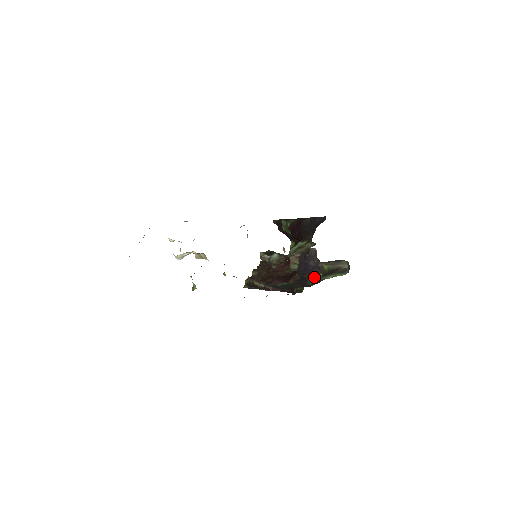
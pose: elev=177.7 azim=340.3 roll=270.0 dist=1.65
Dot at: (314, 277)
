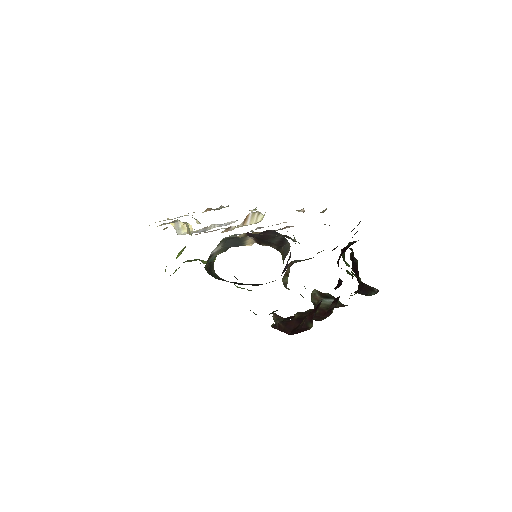
Dot at: occluded
